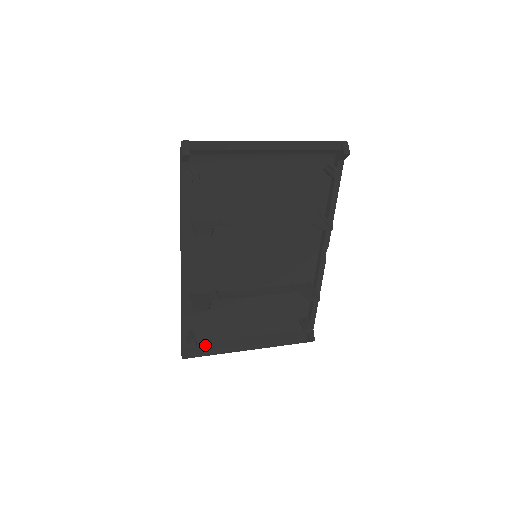
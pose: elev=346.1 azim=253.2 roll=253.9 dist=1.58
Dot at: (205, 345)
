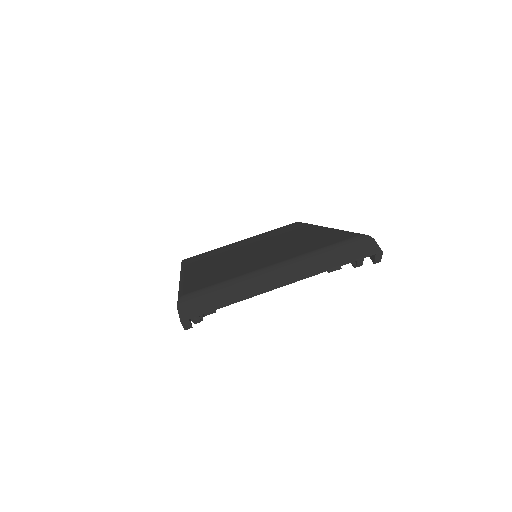
Dot at: occluded
